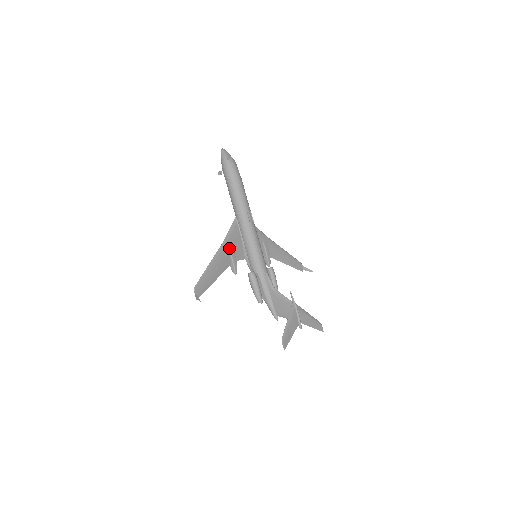
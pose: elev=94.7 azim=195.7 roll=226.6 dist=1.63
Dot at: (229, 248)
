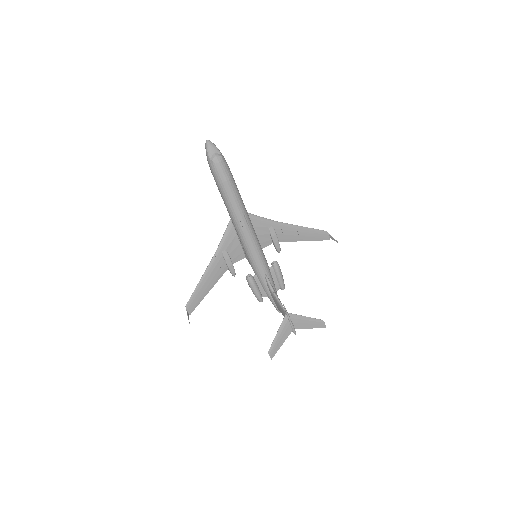
Dot at: (223, 256)
